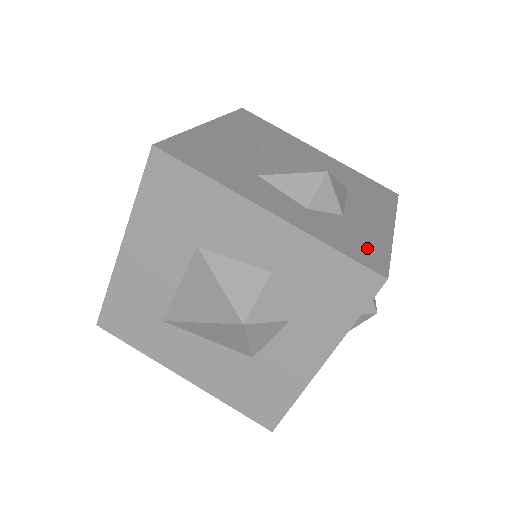
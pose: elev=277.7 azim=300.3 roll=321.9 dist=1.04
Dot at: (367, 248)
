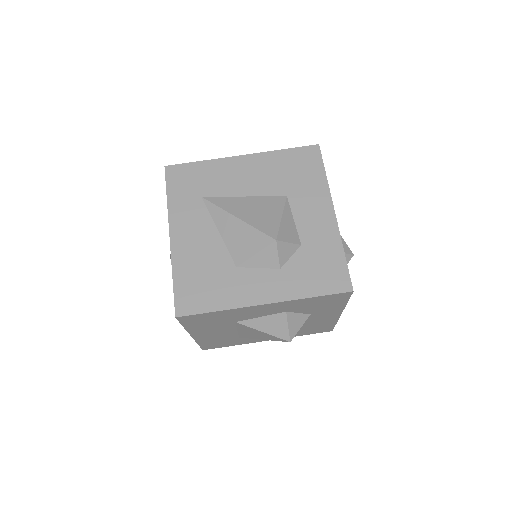
Dot at: (330, 269)
